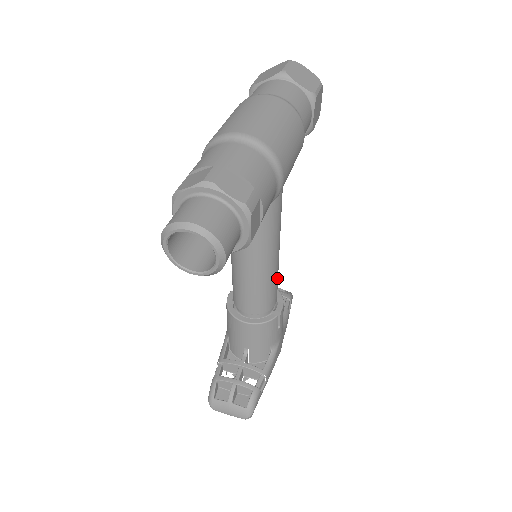
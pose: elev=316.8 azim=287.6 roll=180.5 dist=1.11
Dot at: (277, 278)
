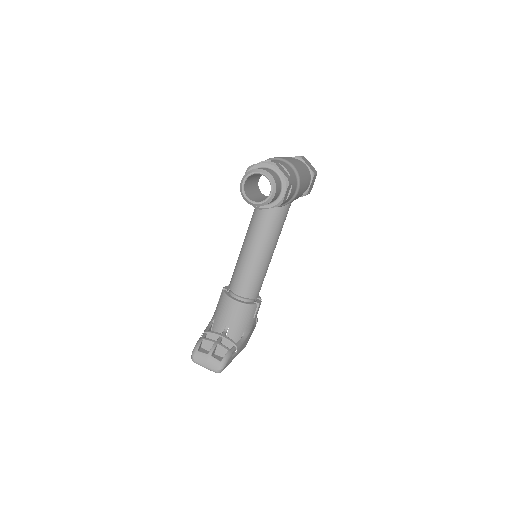
Dot at: (265, 275)
